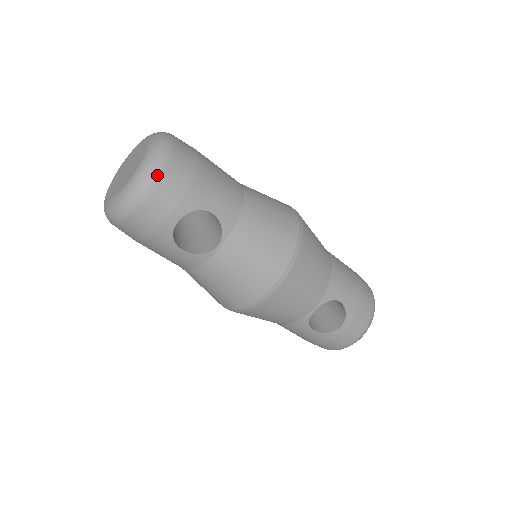
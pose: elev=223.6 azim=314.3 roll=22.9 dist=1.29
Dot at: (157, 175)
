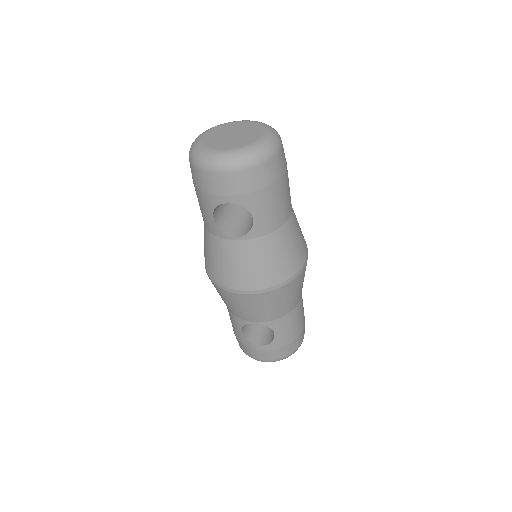
Dot at: (244, 167)
